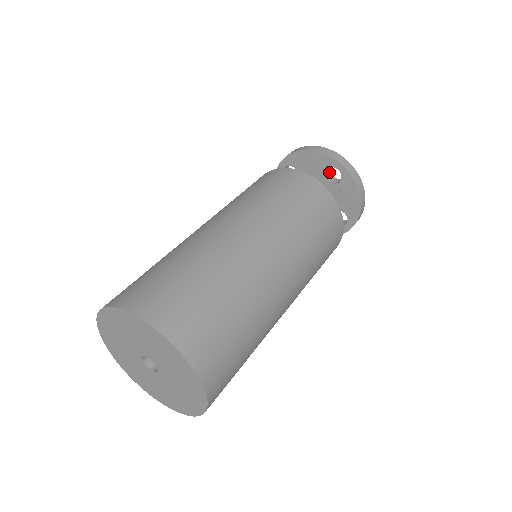
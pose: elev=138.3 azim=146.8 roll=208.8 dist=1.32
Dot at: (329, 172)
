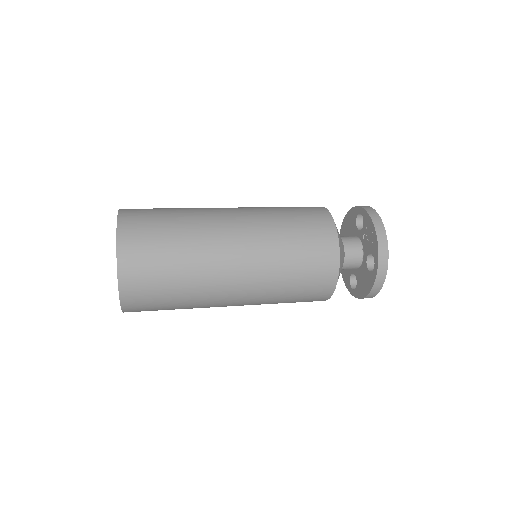
Dot at: occluded
